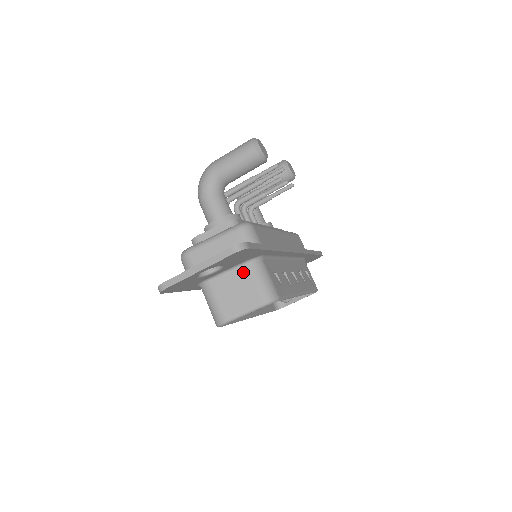
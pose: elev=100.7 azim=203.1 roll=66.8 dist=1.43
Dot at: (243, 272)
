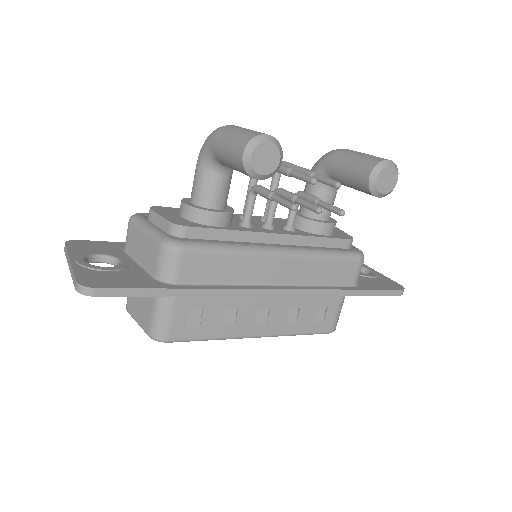
Dot at: occluded
